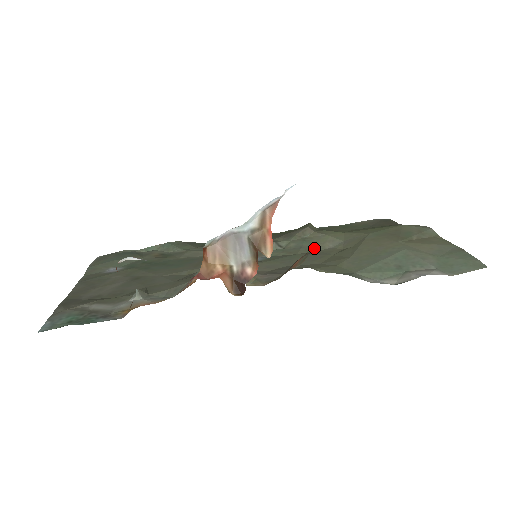
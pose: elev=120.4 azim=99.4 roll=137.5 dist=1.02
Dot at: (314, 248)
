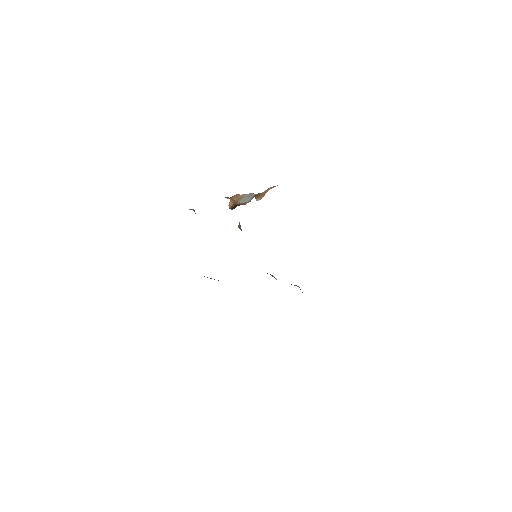
Dot at: occluded
